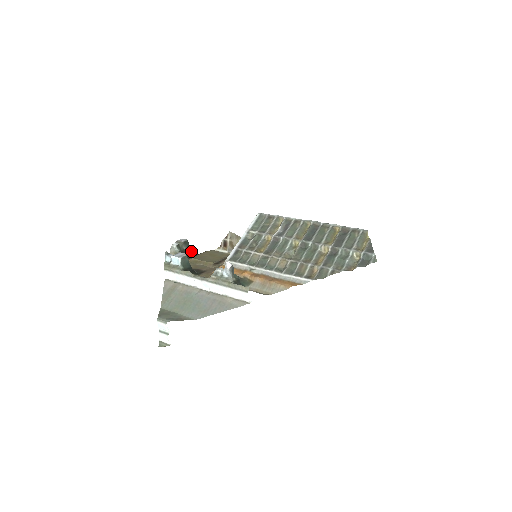
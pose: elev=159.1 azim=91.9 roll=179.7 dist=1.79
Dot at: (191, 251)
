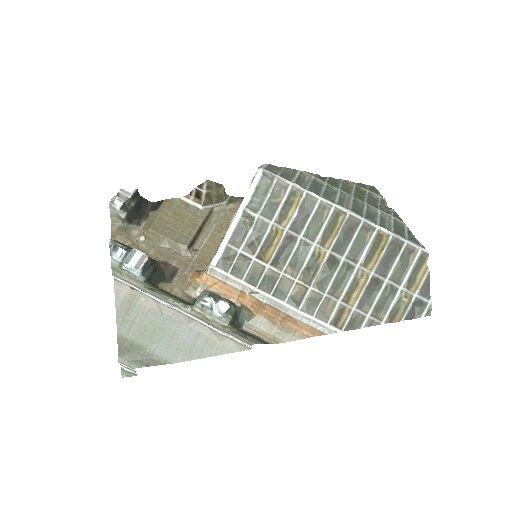
Dot at: (143, 202)
